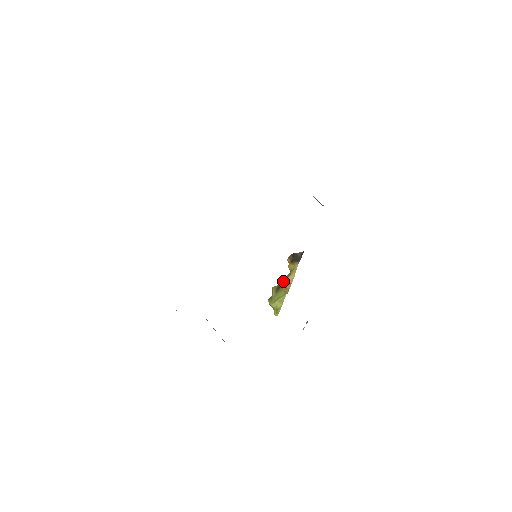
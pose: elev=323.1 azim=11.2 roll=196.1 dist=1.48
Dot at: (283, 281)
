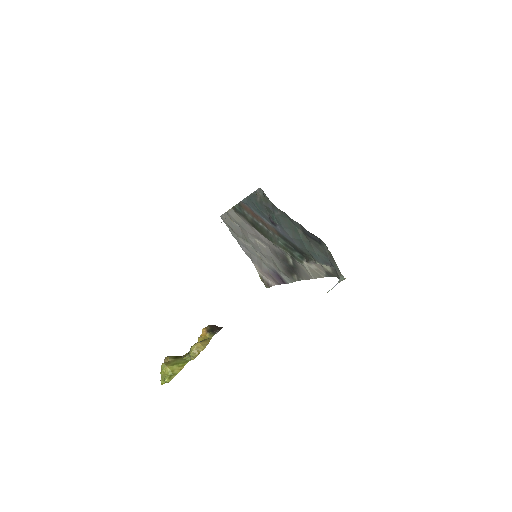
Dot at: (198, 342)
